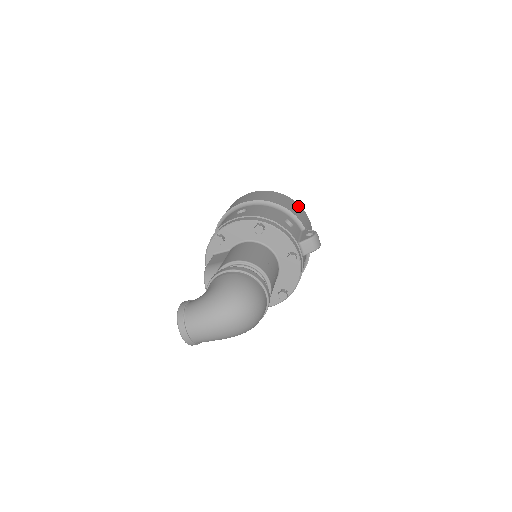
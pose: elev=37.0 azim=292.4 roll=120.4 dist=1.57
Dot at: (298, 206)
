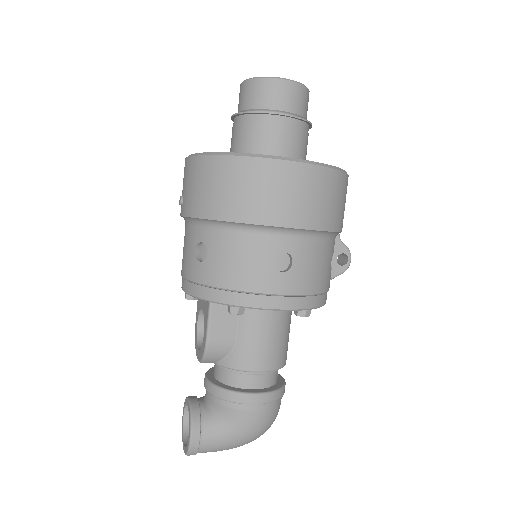
Dot at: (347, 185)
